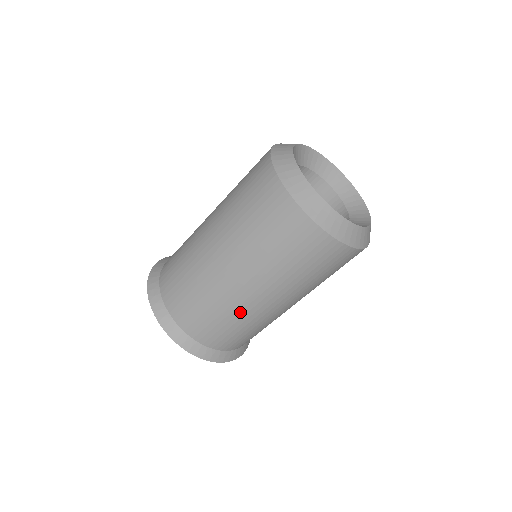
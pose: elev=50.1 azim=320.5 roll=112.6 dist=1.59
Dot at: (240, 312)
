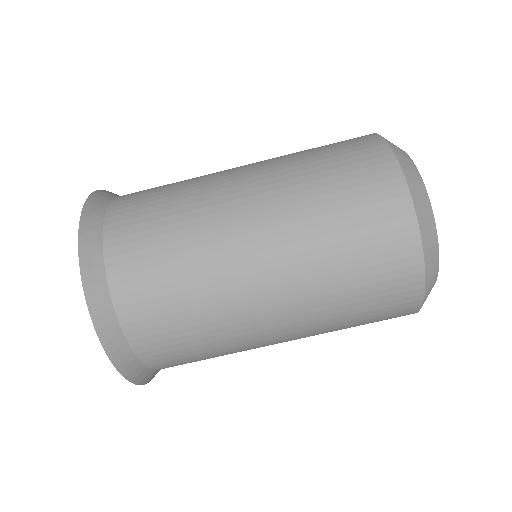
Dot at: (201, 209)
